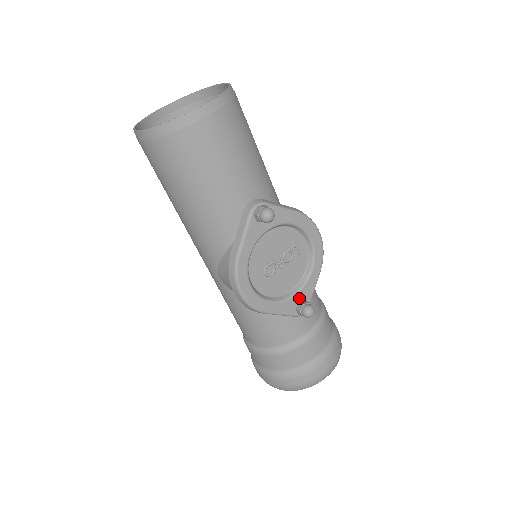
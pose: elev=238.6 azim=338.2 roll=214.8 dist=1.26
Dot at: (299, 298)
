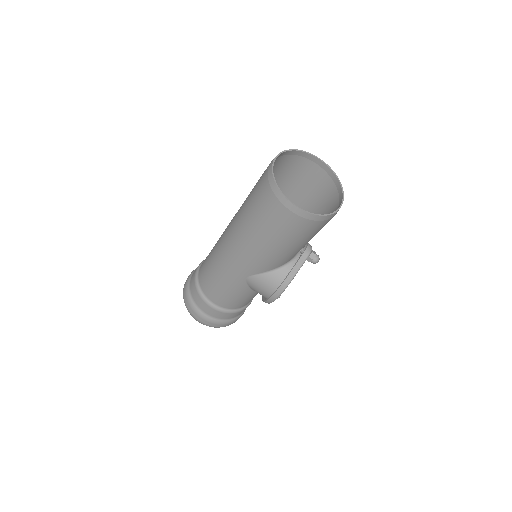
Dot at: occluded
